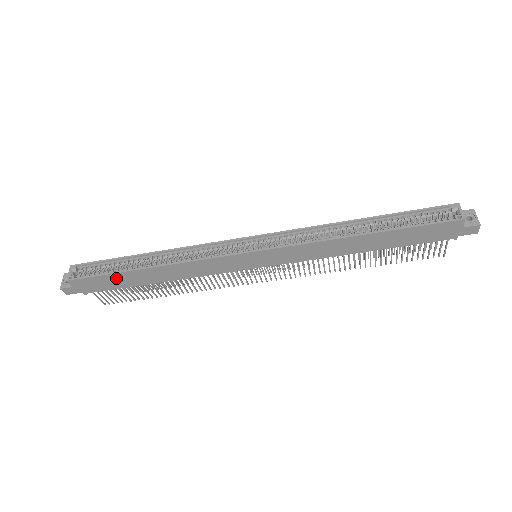
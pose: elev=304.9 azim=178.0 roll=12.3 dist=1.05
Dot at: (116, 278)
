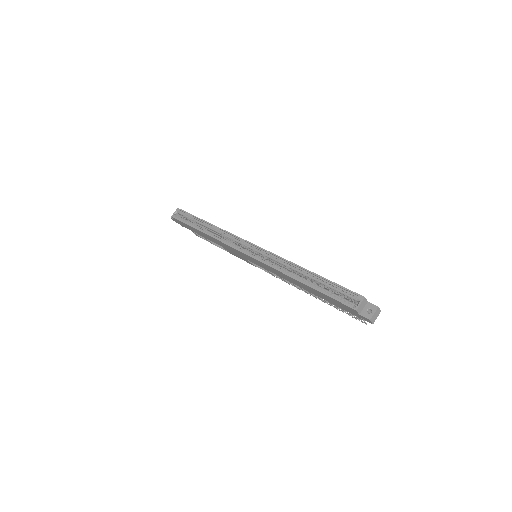
Dot at: (191, 228)
